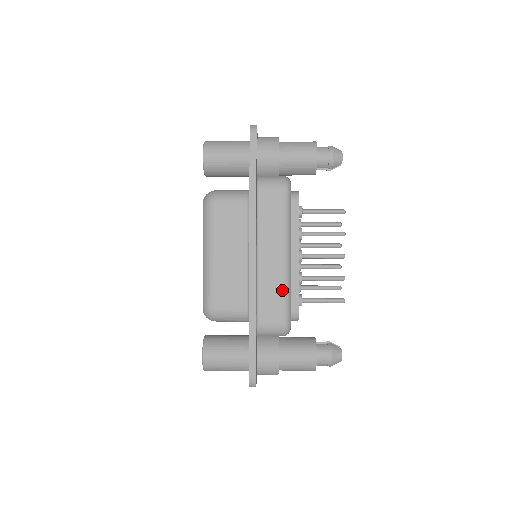
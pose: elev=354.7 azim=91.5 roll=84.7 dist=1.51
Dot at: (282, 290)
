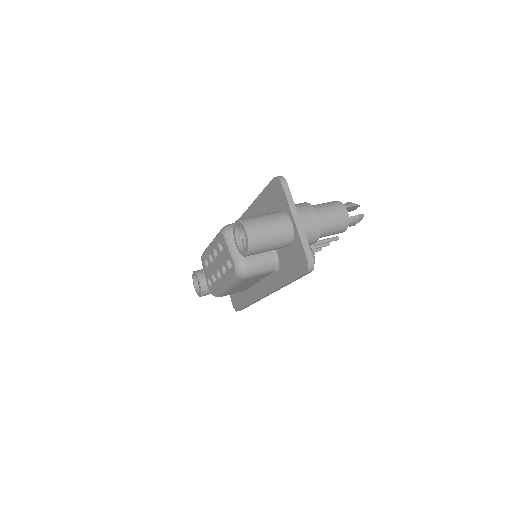
Dot at: occluded
